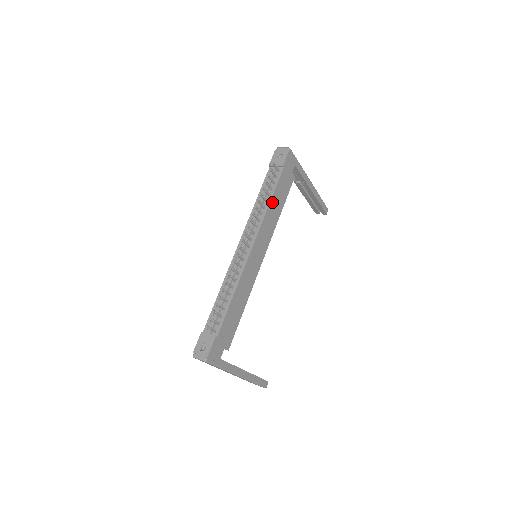
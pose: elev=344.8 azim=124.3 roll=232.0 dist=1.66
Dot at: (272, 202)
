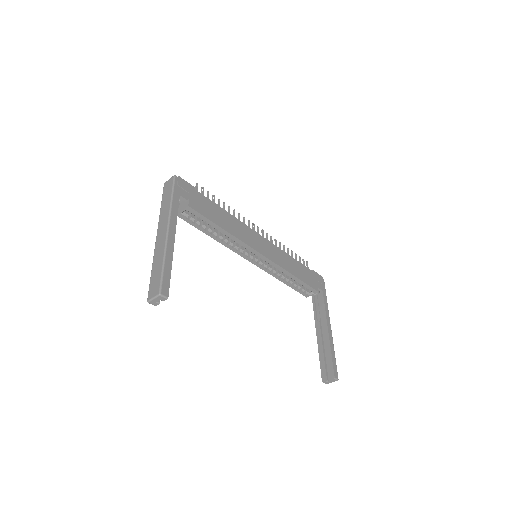
Dot at: (292, 260)
